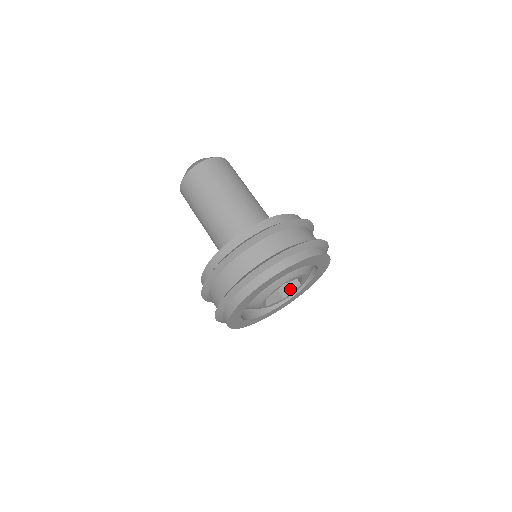
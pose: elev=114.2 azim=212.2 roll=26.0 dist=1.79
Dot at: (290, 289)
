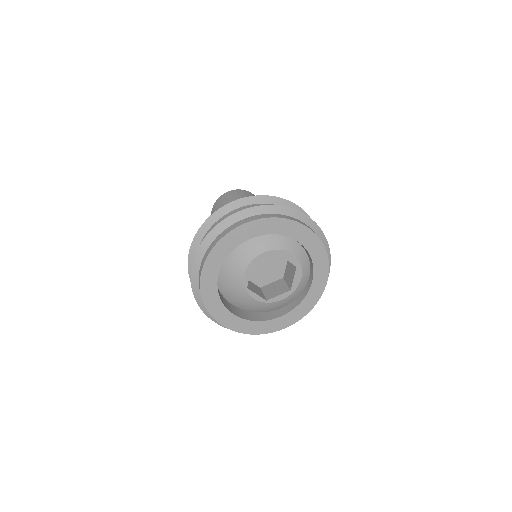
Dot at: (292, 277)
